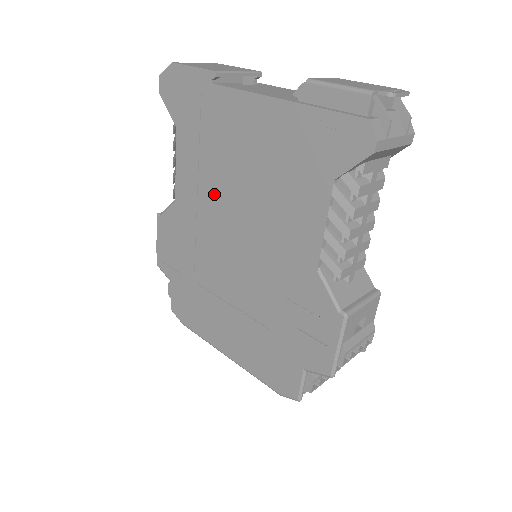
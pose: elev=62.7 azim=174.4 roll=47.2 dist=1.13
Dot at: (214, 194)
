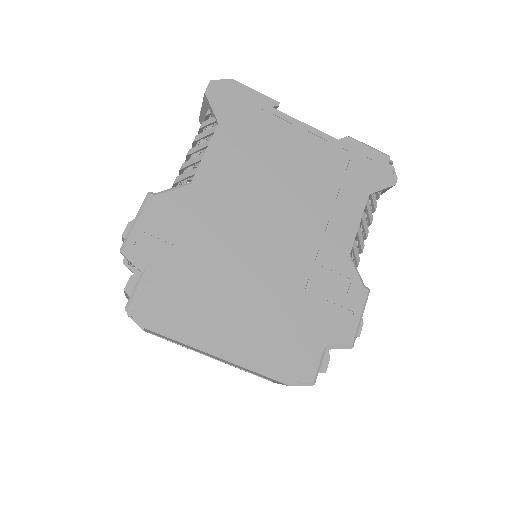
Dot at: (251, 186)
